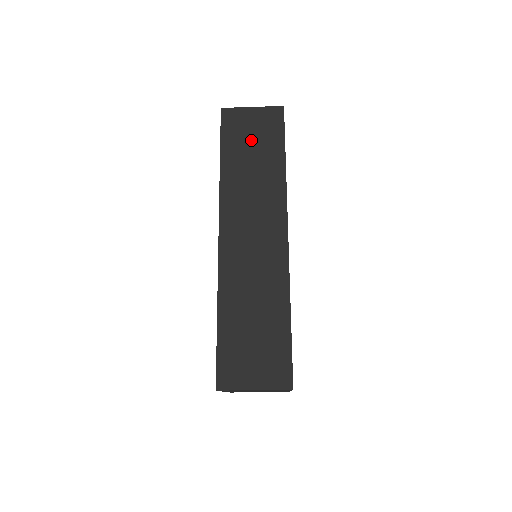
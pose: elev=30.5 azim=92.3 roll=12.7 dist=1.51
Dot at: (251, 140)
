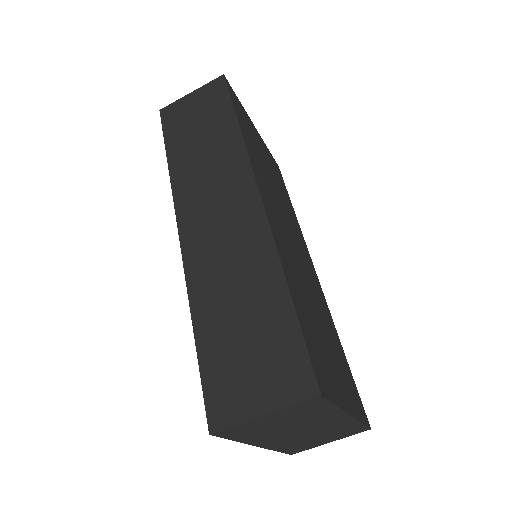
Dot at: (196, 122)
